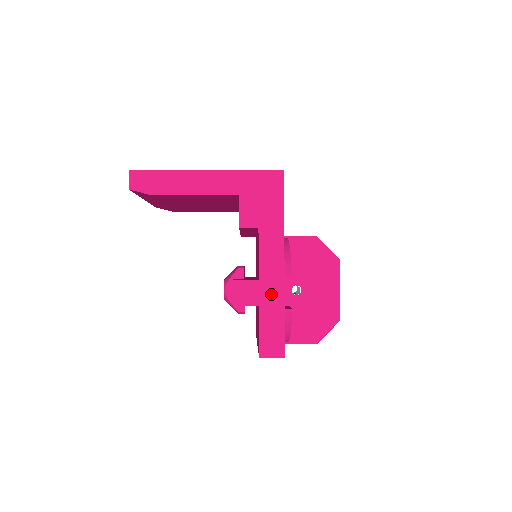
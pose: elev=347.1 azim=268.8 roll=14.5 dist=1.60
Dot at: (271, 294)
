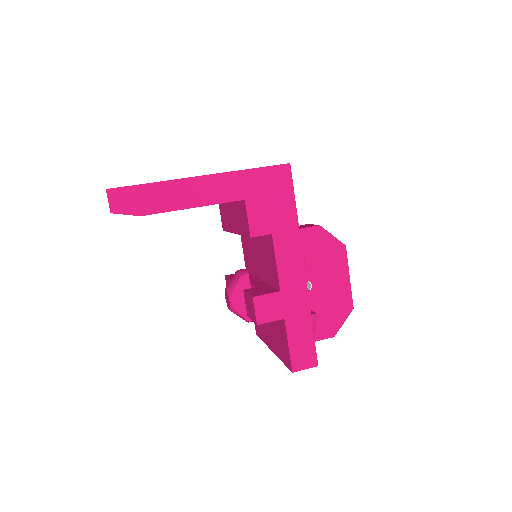
Dot at: (295, 304)
